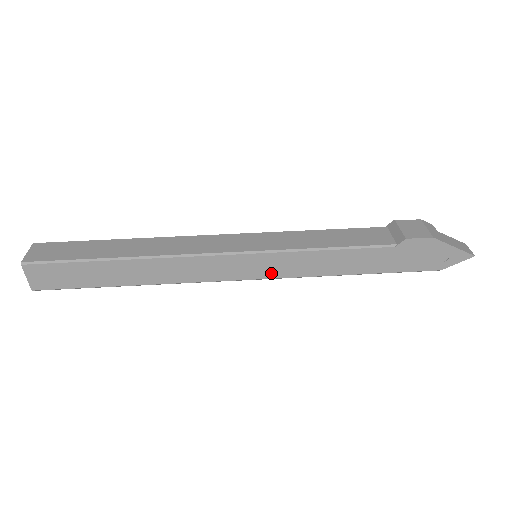
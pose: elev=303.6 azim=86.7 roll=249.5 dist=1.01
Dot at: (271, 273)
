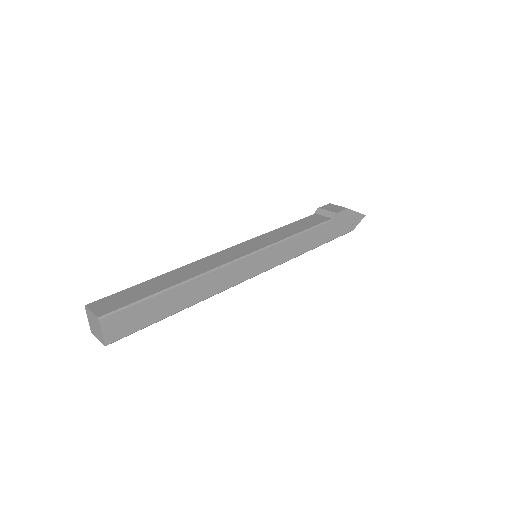
Dot at: (273, 263)
